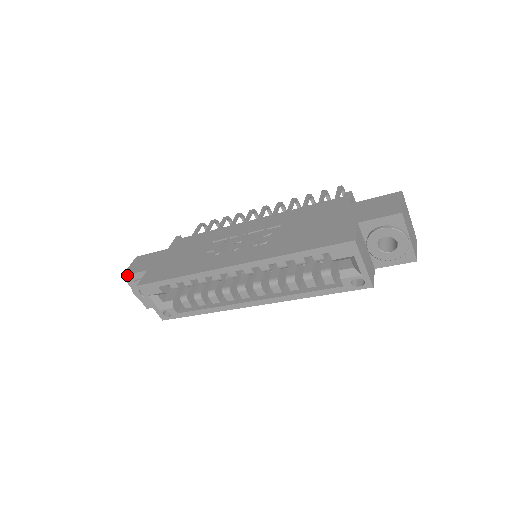
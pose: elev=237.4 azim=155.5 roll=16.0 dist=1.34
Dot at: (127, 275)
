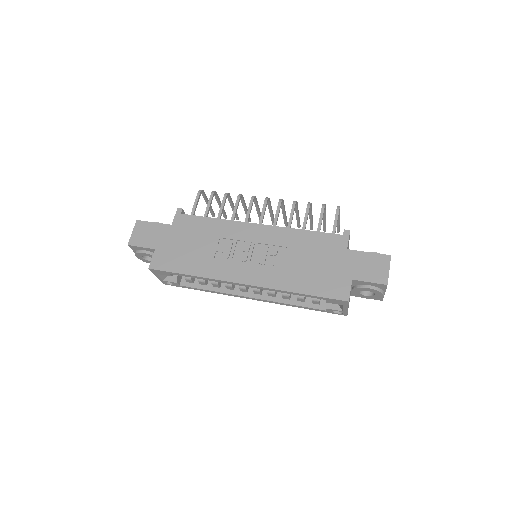
Dot at: (133, 246)
